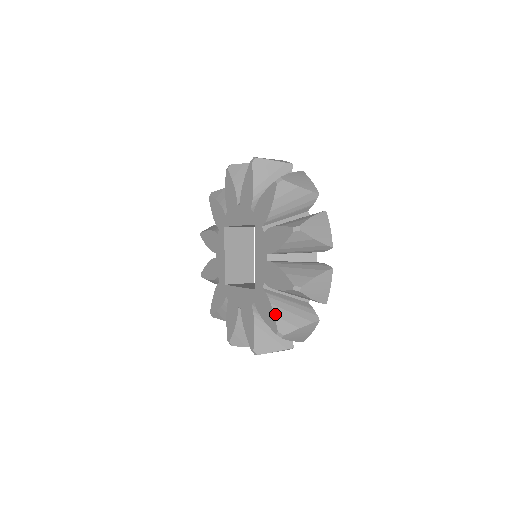
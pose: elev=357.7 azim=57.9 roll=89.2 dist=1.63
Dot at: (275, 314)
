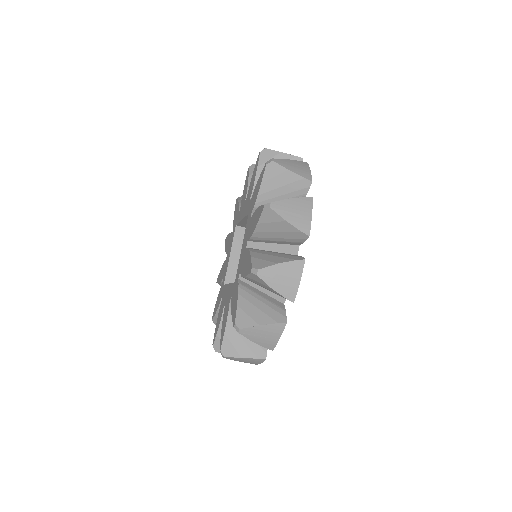
Dot at: occluded
